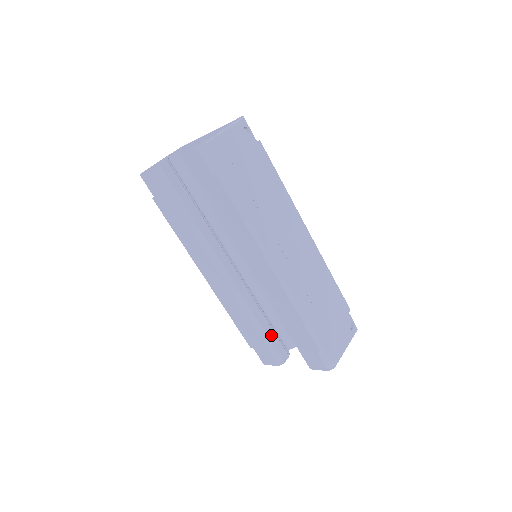
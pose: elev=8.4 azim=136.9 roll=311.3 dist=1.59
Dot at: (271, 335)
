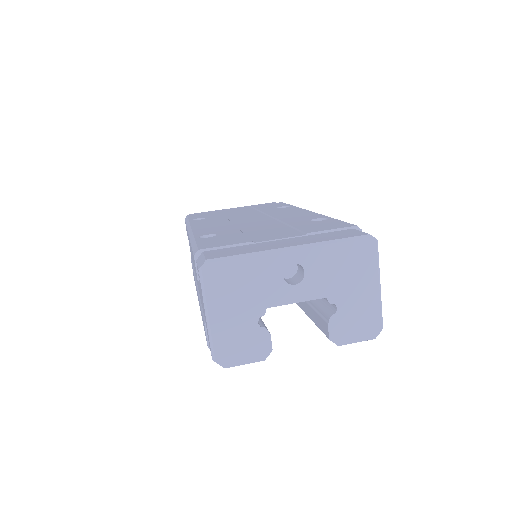
Dot at: occluded
